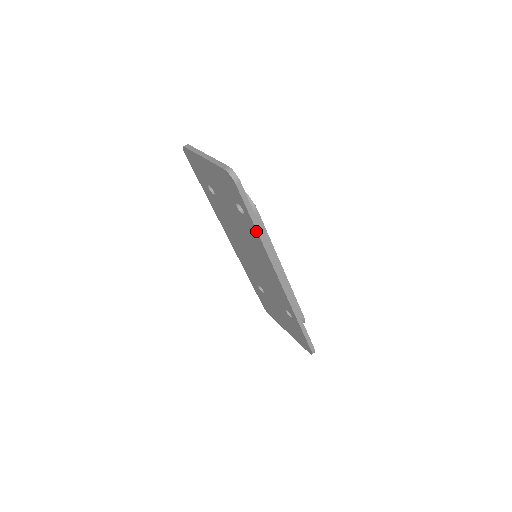
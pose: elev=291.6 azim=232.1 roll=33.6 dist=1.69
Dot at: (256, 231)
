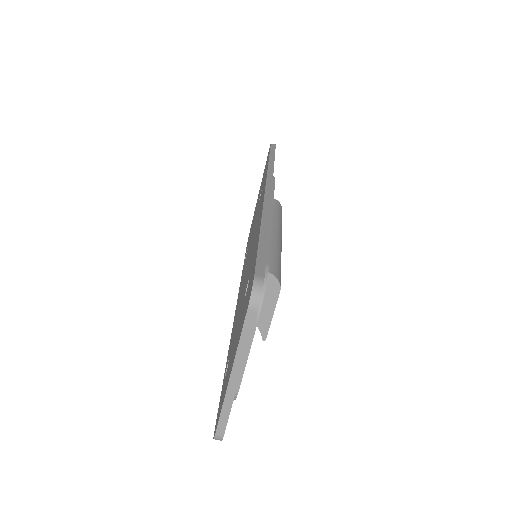
Dot at: occluded
